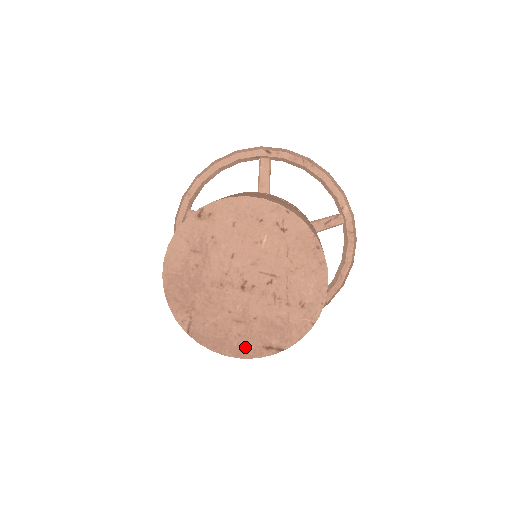
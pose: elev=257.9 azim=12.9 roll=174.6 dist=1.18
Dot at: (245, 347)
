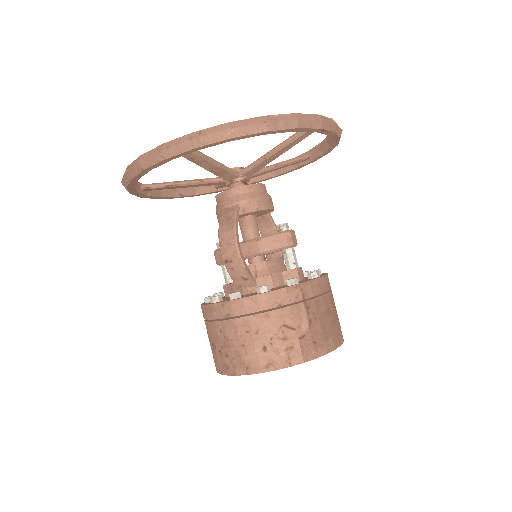
Dot at: occluded
